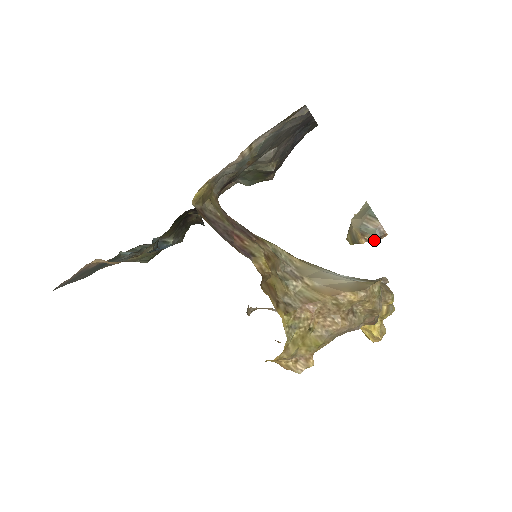
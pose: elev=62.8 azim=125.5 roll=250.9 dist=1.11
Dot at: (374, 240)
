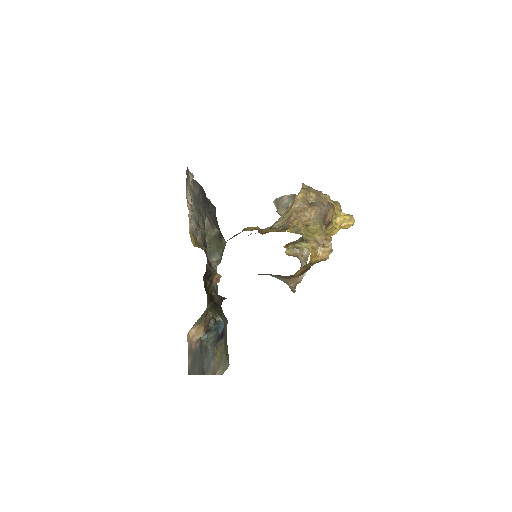
Dot at: occluded
